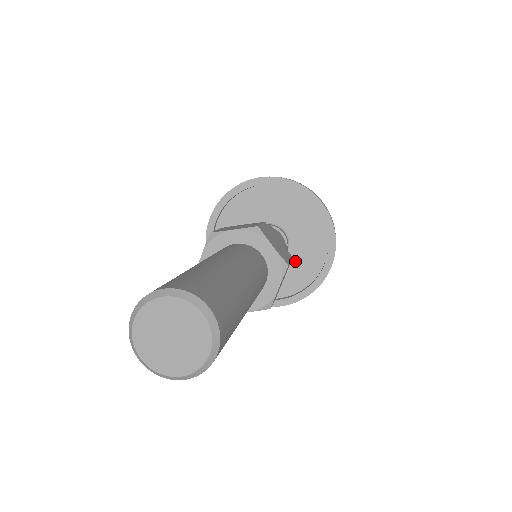
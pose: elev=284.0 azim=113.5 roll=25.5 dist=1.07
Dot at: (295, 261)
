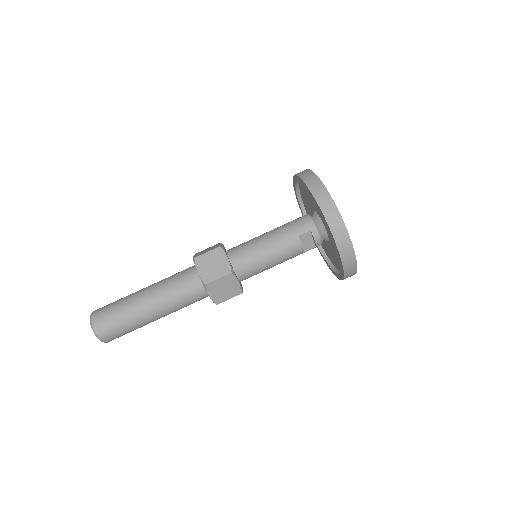
Dot at: (330, 250)
